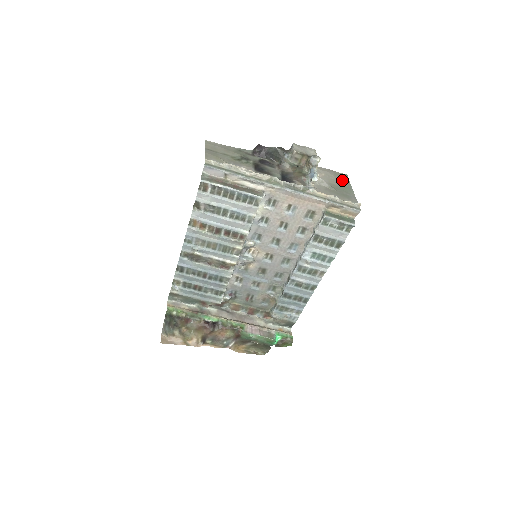
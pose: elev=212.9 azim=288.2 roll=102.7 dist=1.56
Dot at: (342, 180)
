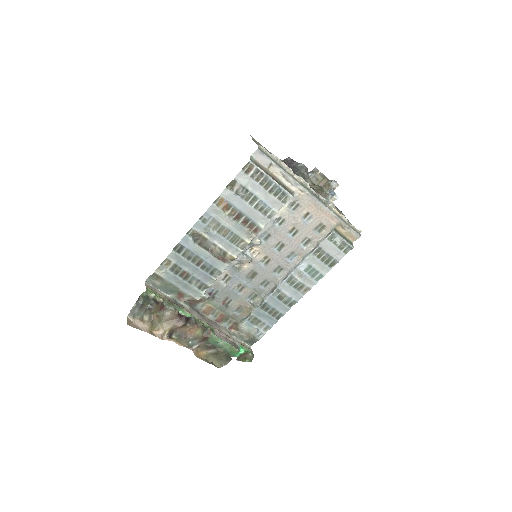
Dot at: (341, 213)
